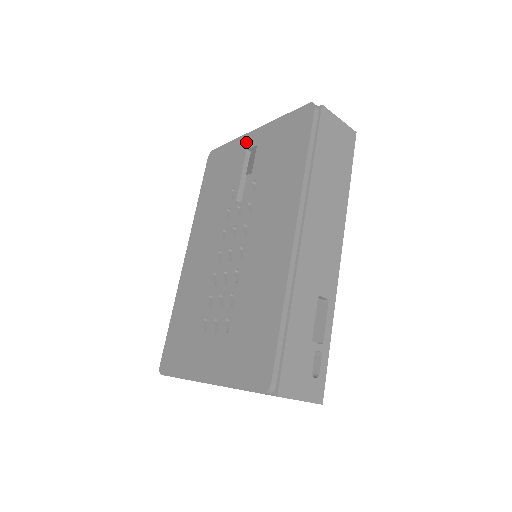
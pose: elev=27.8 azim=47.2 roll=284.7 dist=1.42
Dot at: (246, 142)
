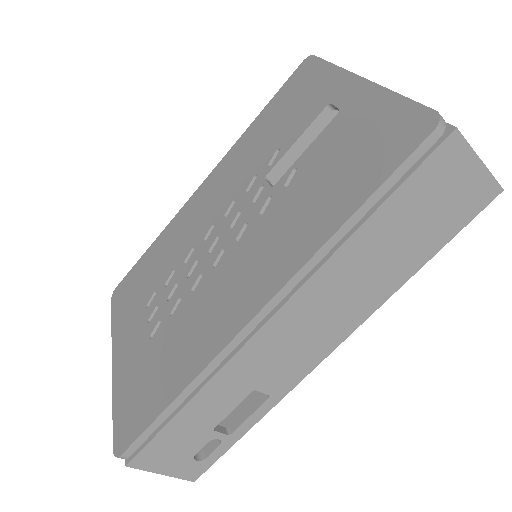
Dot at: (338, 87)
